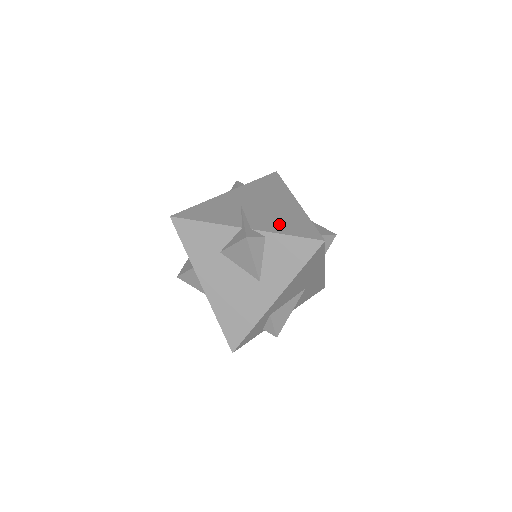
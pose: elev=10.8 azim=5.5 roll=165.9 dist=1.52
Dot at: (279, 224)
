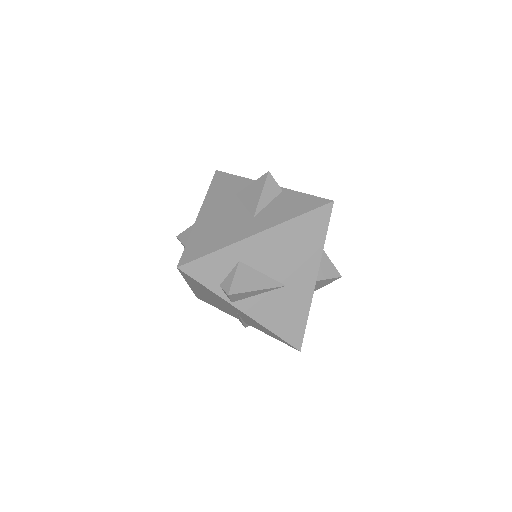
Dot at: occluded
